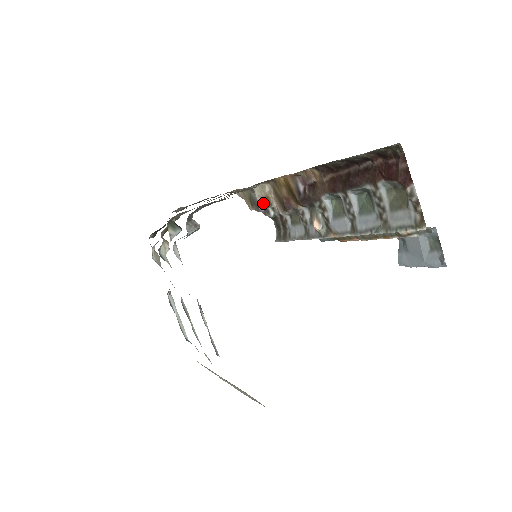
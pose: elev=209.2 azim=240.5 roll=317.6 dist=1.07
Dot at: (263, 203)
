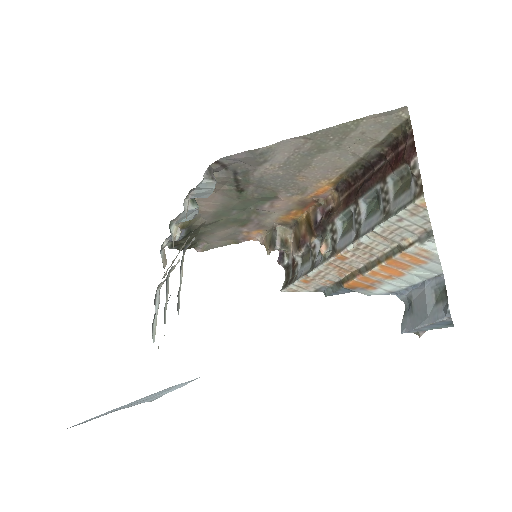
Dot at: (281, 242)
